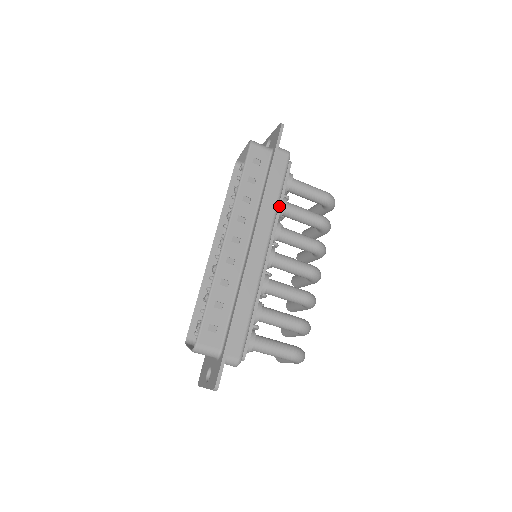
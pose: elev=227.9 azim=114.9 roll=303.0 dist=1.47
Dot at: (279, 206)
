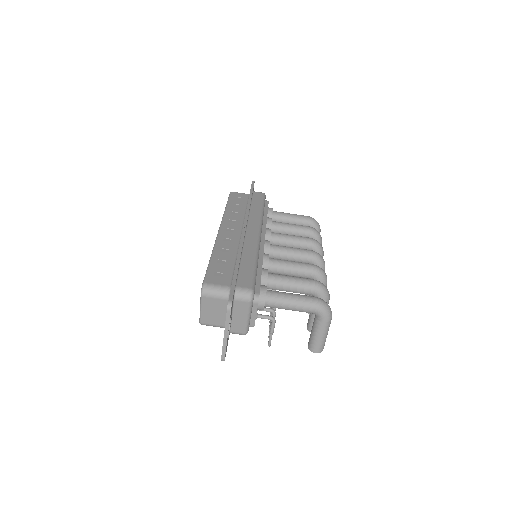
Dot at: (265, 218)
